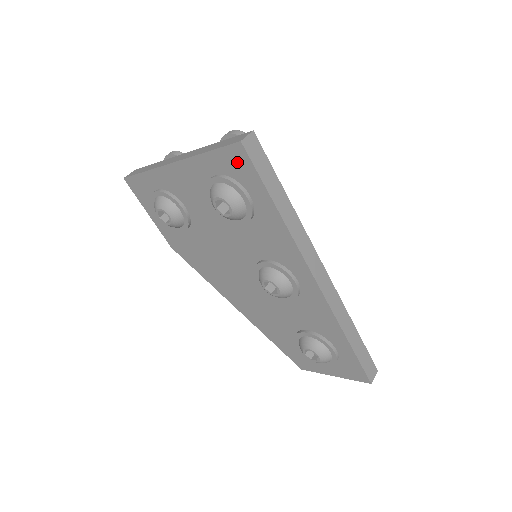
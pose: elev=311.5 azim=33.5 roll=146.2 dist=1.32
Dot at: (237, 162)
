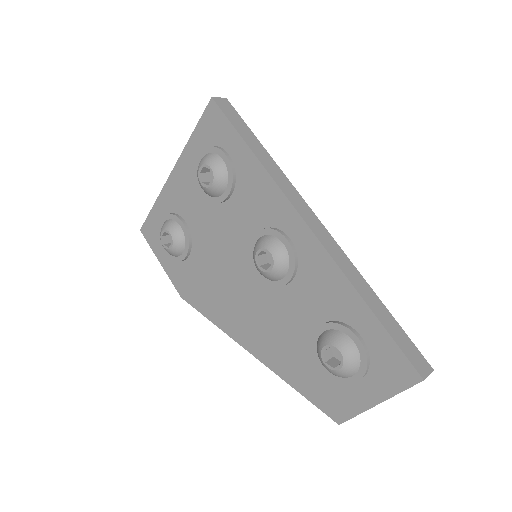
Dot at: (213, 123)
